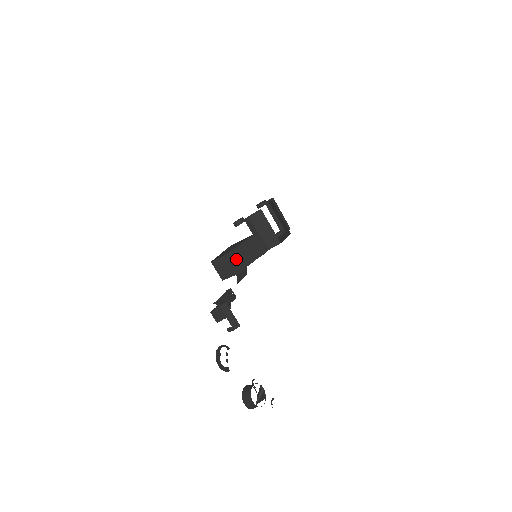
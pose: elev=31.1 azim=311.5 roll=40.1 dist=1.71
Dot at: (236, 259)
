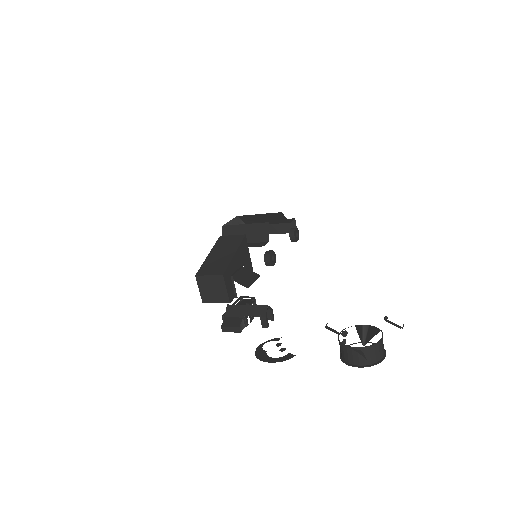
Dot at: (211, 268)
